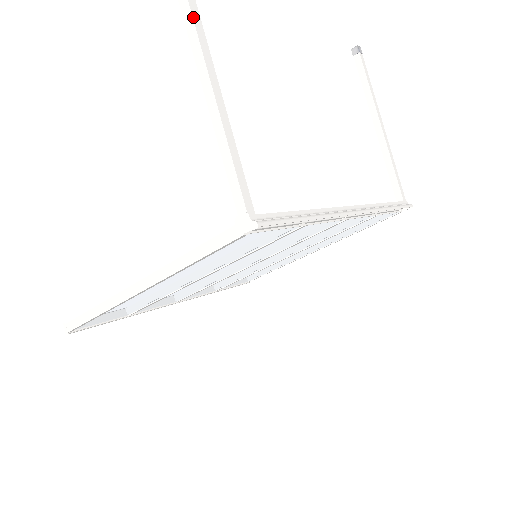
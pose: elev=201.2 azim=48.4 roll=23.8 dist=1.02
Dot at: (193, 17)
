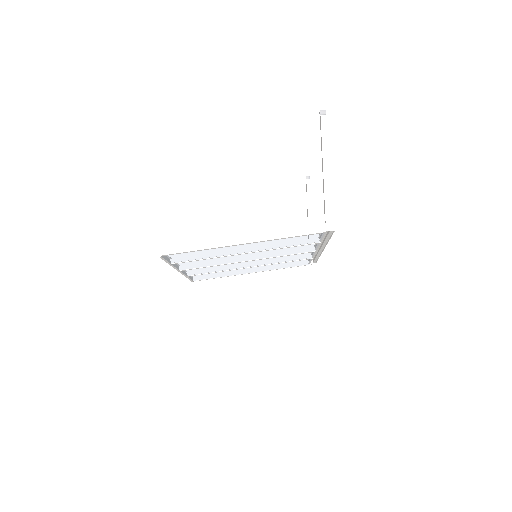
Dot at: occluded
